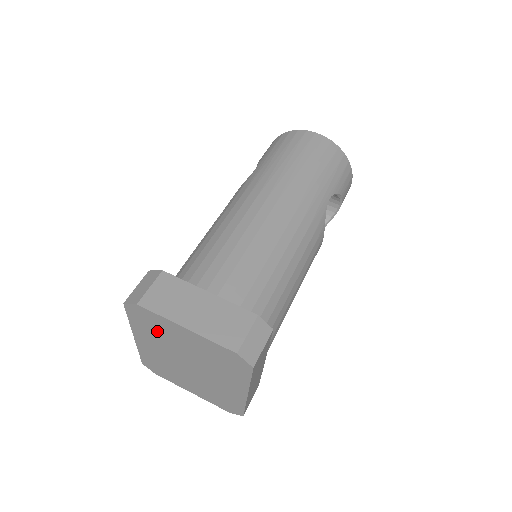
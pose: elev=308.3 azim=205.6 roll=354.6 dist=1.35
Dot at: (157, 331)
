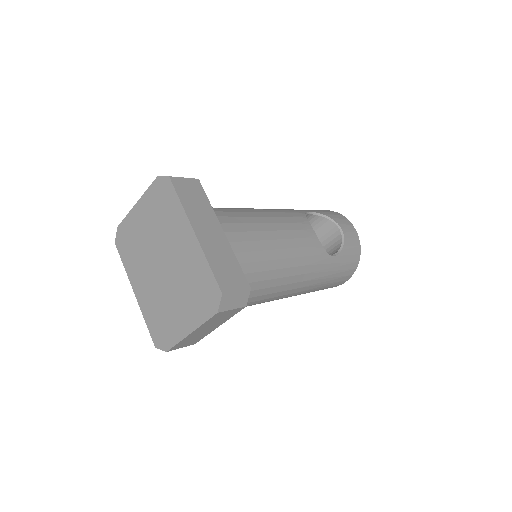
Dot at: (134, 245)
